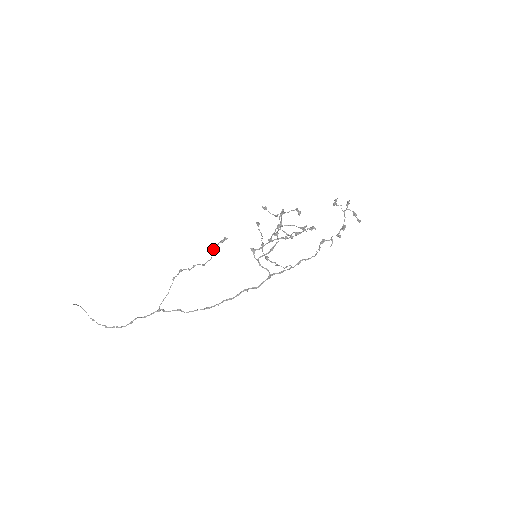
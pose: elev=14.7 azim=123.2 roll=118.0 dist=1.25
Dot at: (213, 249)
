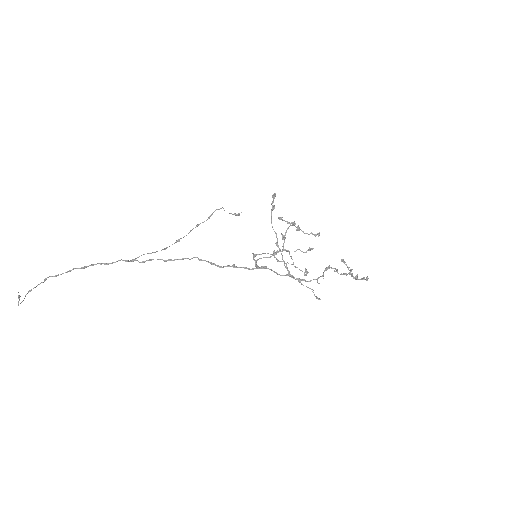
Dot at: occluded
